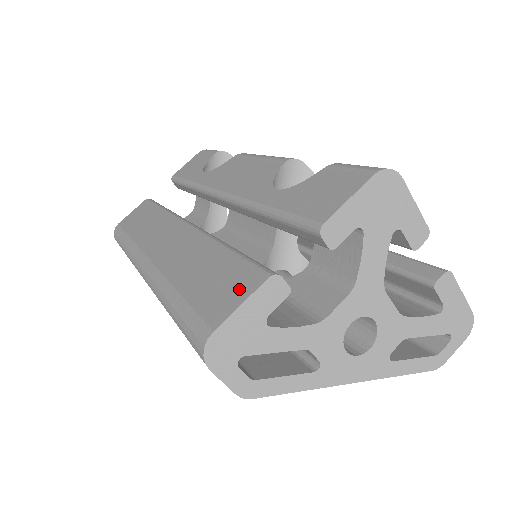
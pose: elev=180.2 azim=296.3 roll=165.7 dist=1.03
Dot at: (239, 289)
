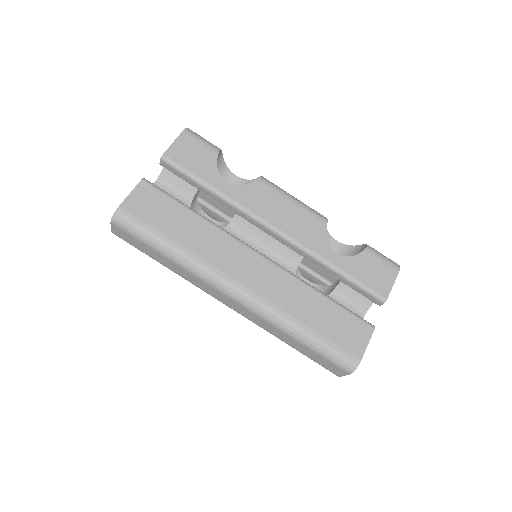
Dot at: (360, 334)
